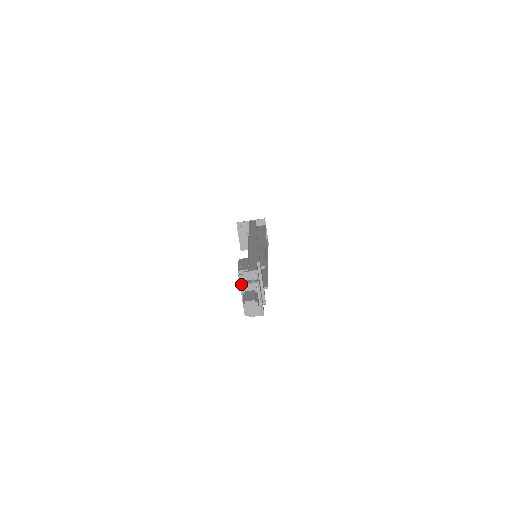
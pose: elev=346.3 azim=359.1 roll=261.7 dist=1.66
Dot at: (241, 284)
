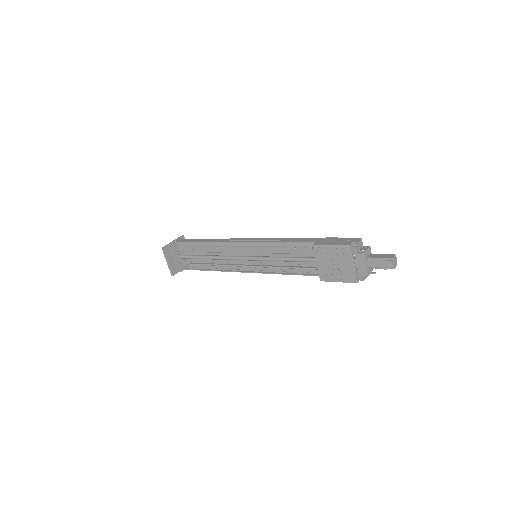
Dot at: (364, 252)
